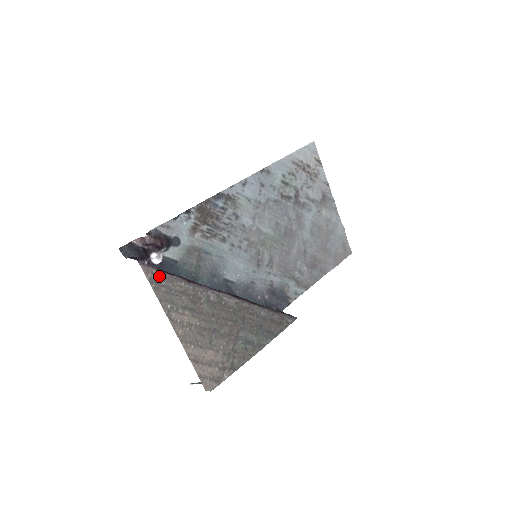
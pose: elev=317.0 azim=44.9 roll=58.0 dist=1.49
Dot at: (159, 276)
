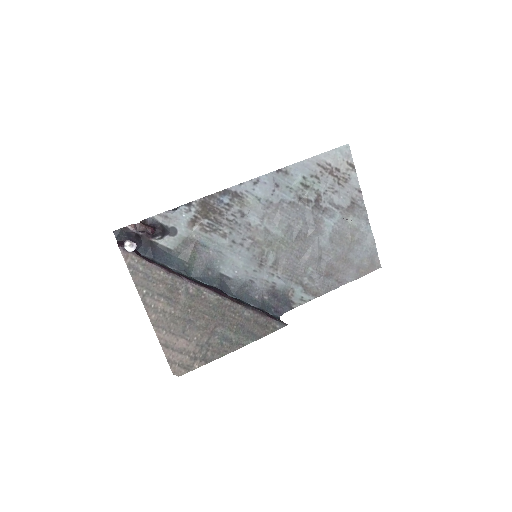
Dot at: (138, 262)
